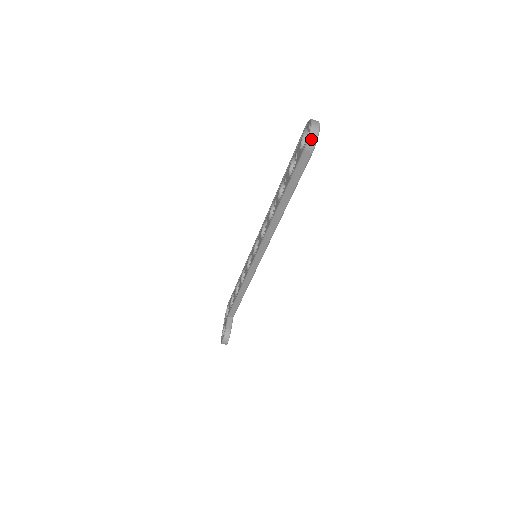
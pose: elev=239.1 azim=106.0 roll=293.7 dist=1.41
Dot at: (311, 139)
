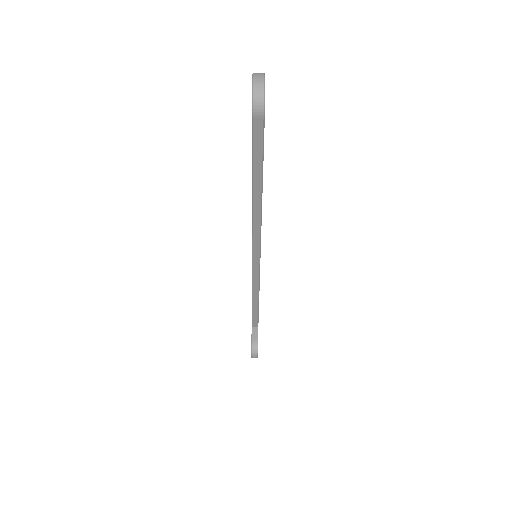
Dot at: (256, 99)
